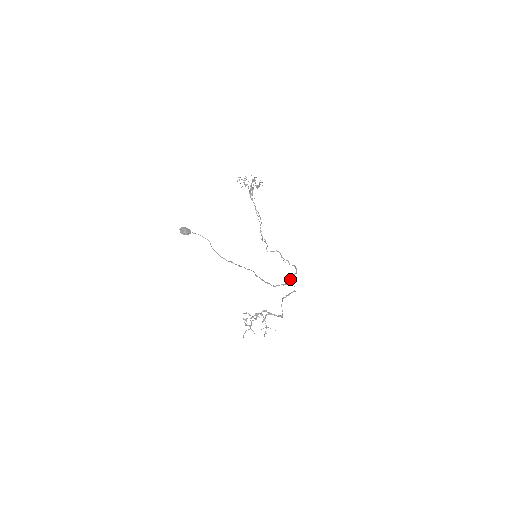
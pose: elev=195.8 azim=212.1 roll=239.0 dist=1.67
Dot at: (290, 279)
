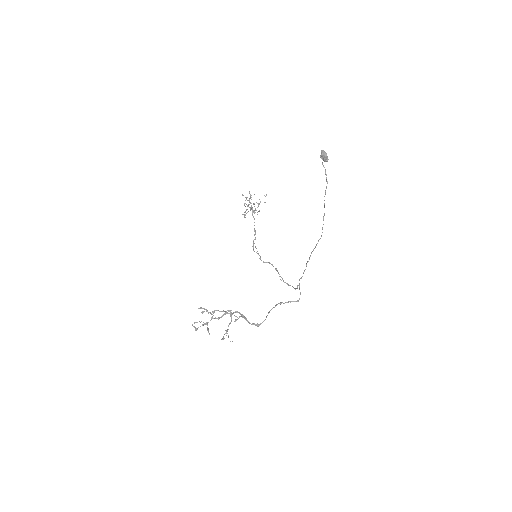
Dot at: occluded
